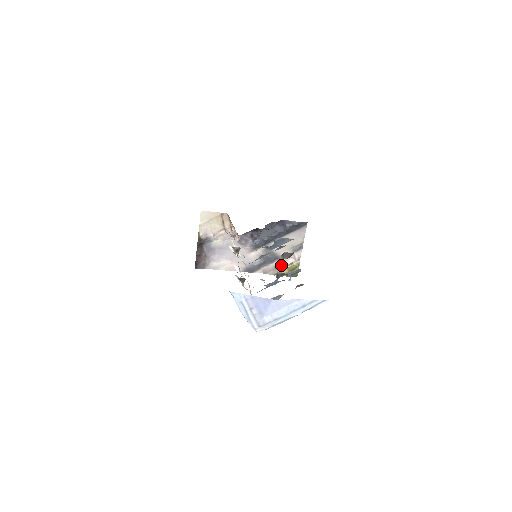
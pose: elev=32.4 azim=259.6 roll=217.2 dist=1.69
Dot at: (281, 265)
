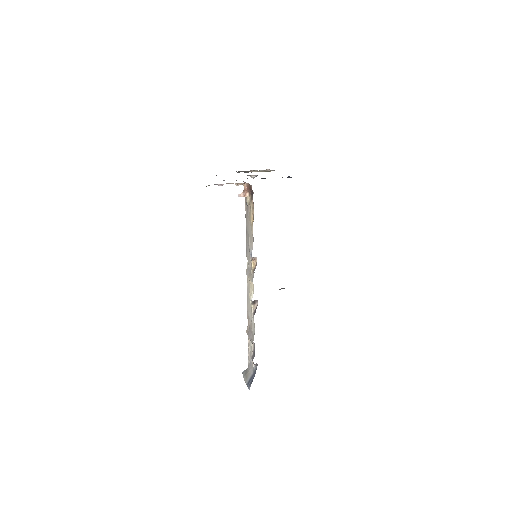
Dot at: (255, 170)
